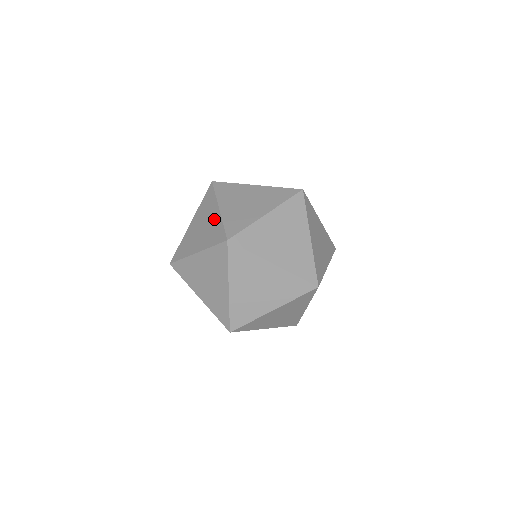
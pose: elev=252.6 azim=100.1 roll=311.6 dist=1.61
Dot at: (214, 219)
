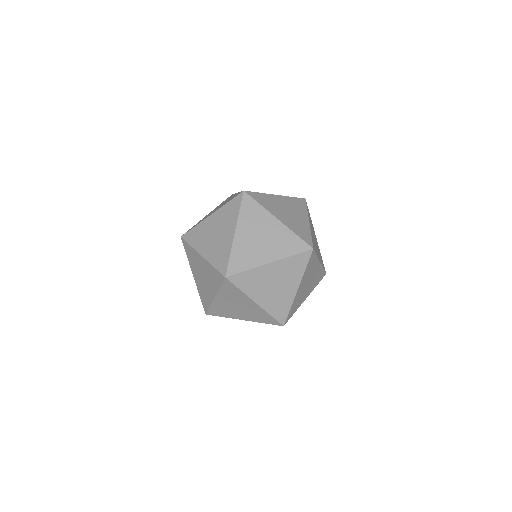
Dot at: occluded
